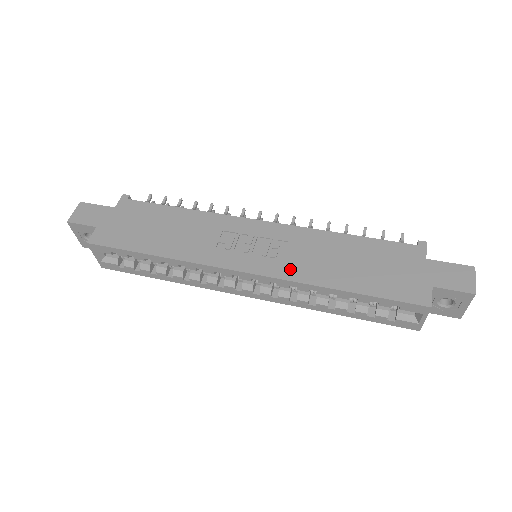
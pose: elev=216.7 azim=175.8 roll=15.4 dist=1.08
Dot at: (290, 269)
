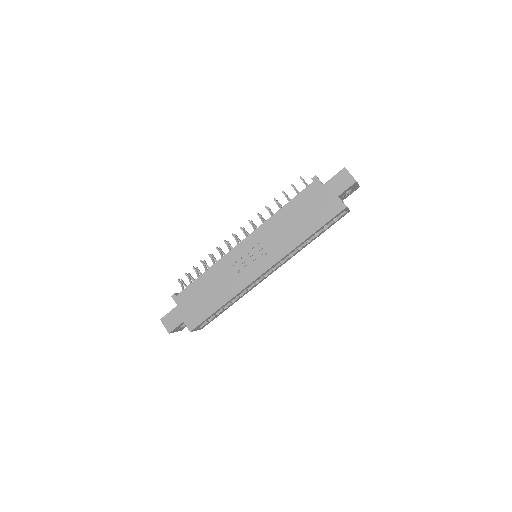
Dot at: (279, 251)
